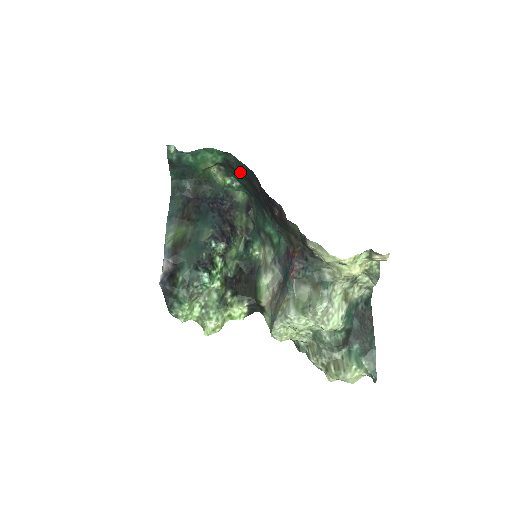
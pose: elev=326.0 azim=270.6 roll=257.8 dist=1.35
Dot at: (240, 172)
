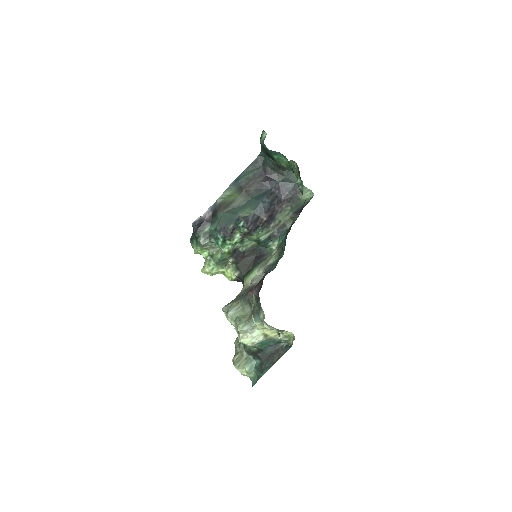
Dot at: occluded
